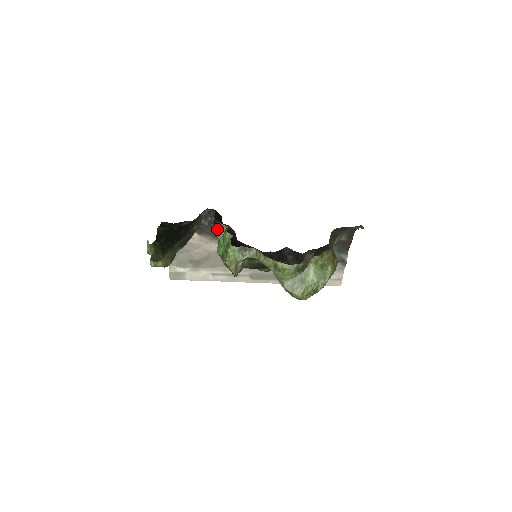
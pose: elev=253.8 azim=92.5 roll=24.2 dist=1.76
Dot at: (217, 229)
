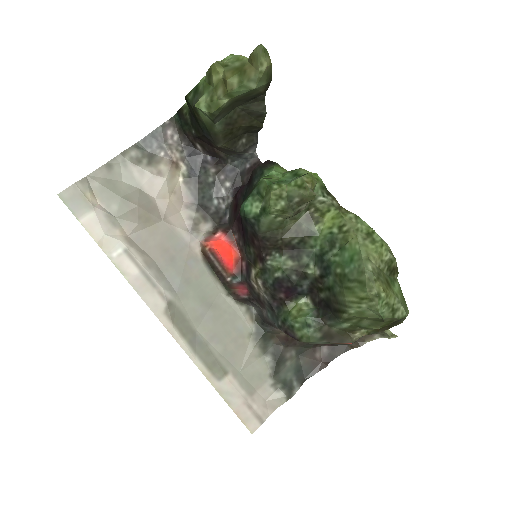
Dot at: (272, 166)
